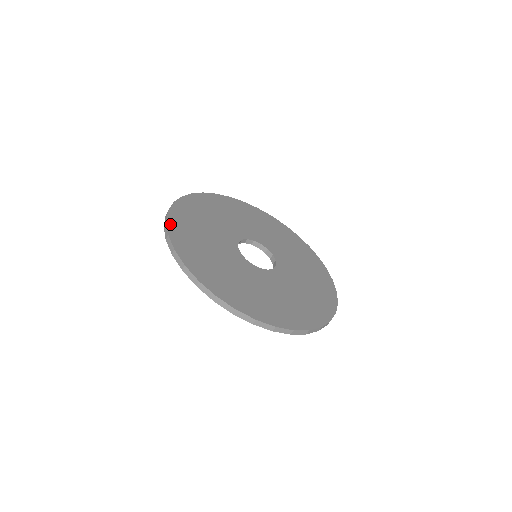
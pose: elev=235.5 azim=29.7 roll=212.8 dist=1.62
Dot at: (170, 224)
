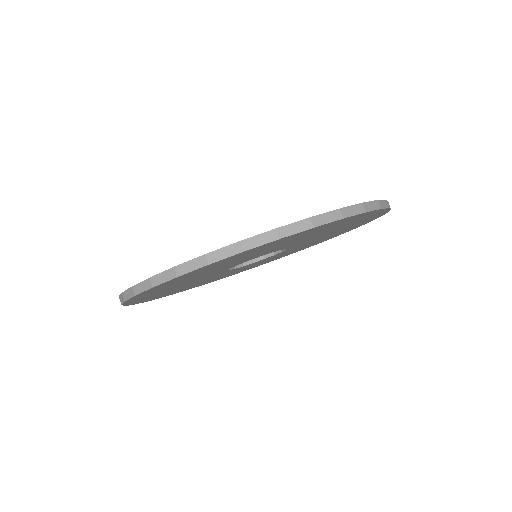
Dot at: occluded
